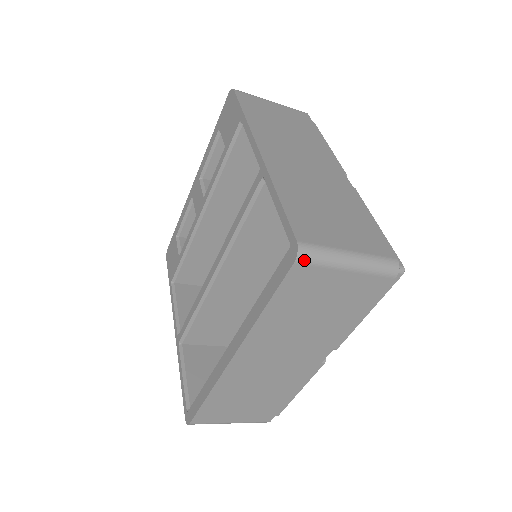
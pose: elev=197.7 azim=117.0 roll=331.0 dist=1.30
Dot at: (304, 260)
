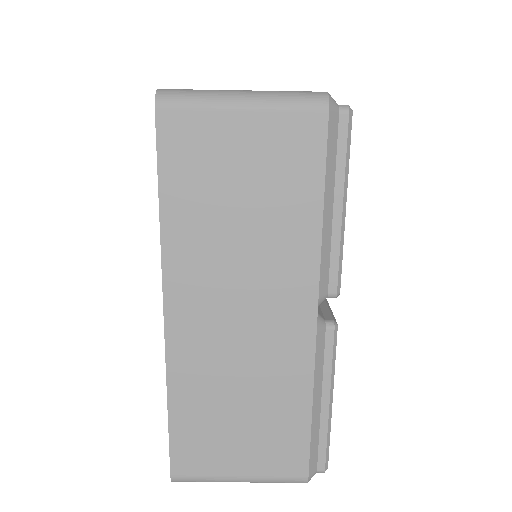
Dot at: (167, 103)
